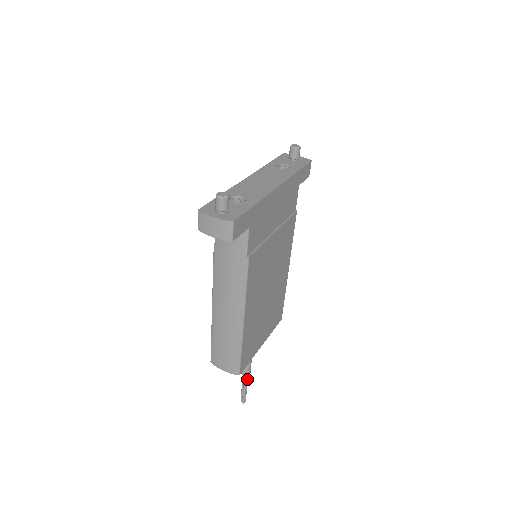
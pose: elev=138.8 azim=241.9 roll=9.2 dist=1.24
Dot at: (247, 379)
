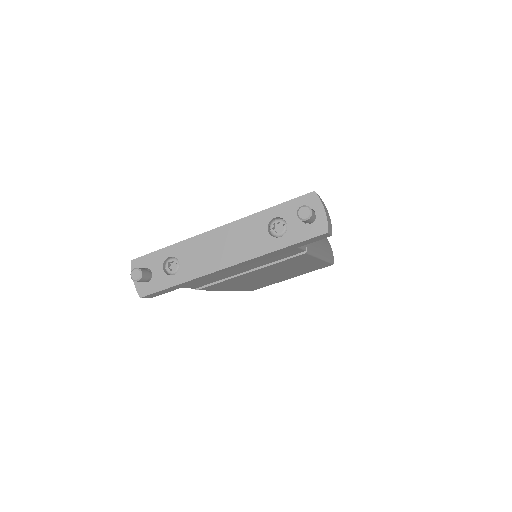
Dot at: occluded
